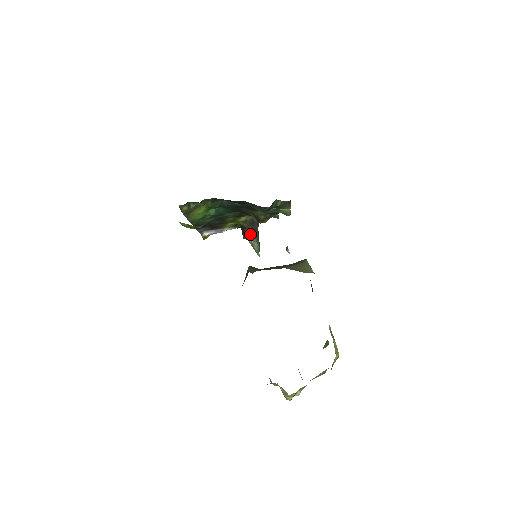
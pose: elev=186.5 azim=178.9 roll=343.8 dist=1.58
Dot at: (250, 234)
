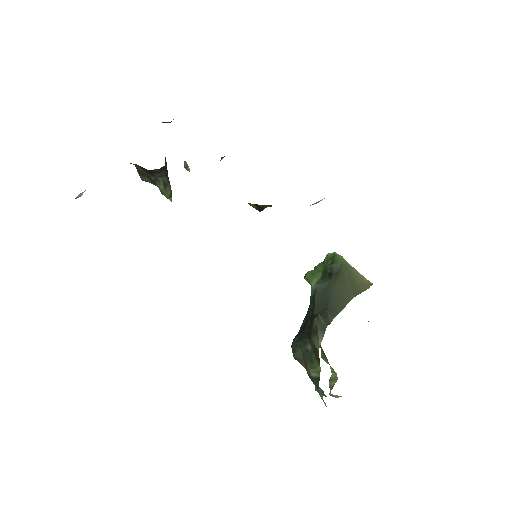
Dot at: (161, 177)
